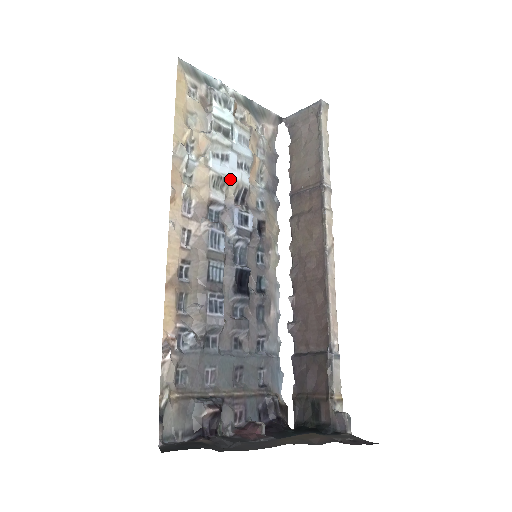
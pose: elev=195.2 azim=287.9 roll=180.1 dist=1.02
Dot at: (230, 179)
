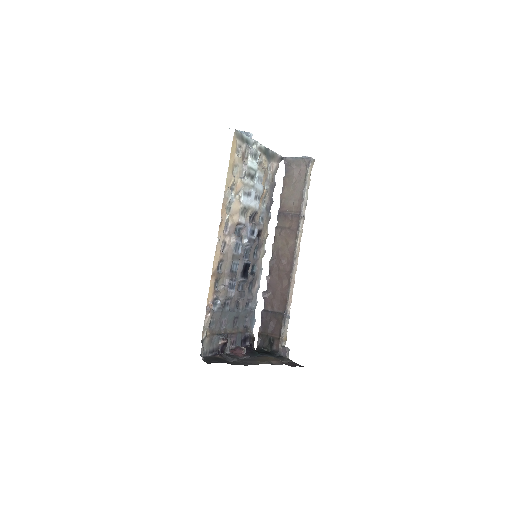
Dot at: (250, 207)
